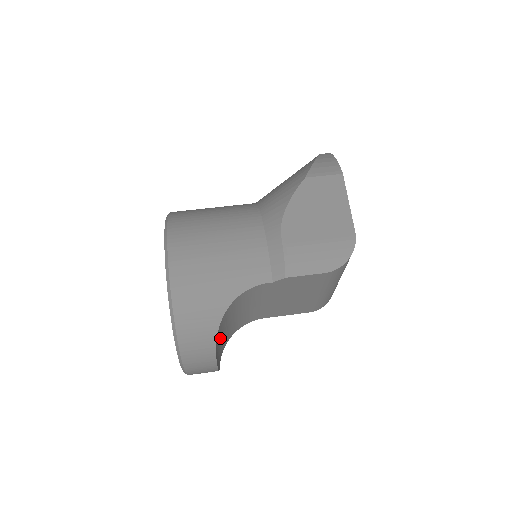
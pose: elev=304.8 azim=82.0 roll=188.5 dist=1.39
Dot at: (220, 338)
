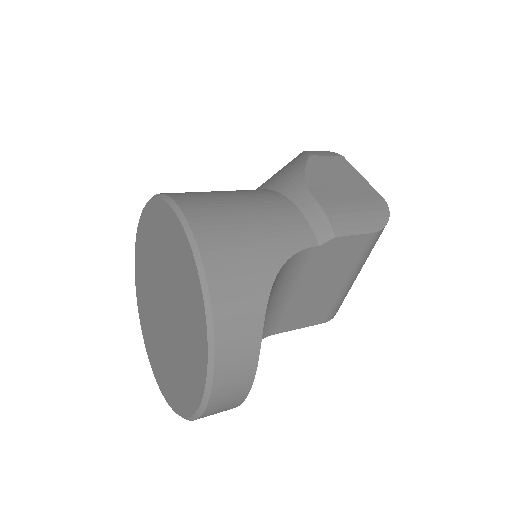
Dot at: occluded
